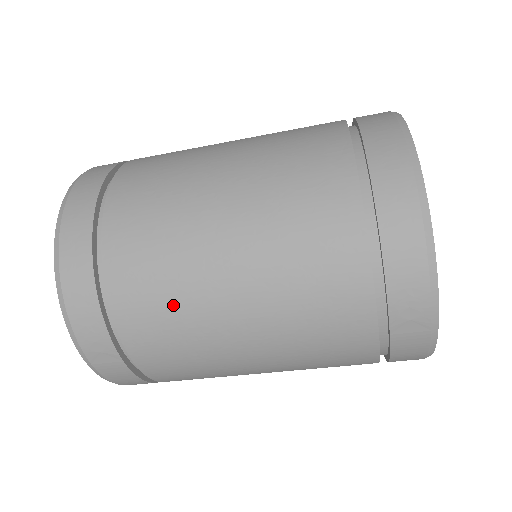
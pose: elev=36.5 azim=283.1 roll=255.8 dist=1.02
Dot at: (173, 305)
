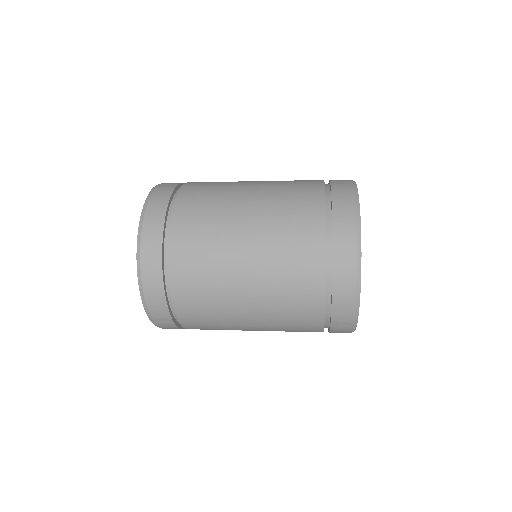
Dot at: (210, 301)
